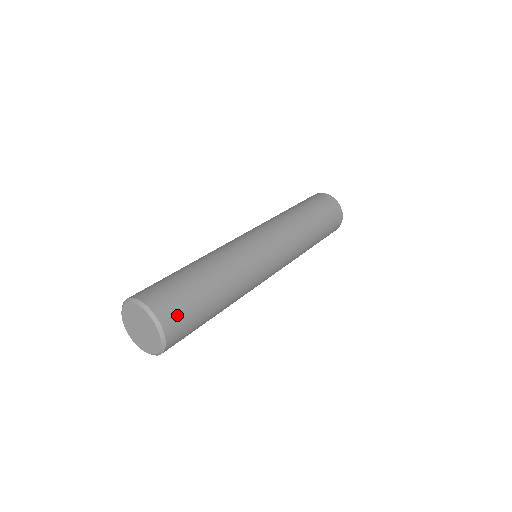
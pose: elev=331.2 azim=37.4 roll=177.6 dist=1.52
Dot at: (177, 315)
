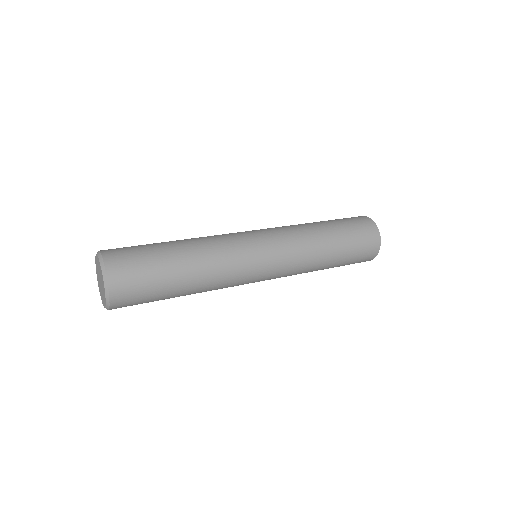
Dot at: (127, 270)
